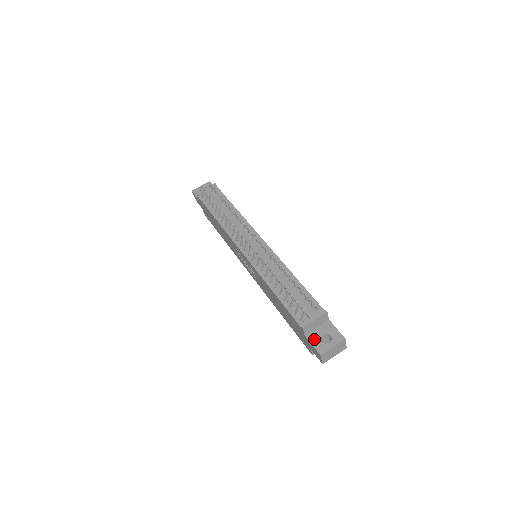
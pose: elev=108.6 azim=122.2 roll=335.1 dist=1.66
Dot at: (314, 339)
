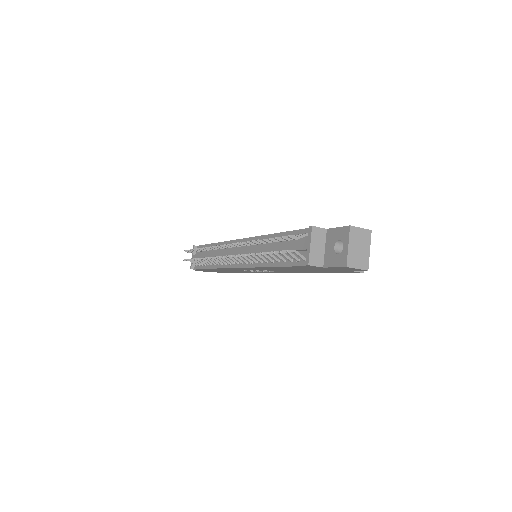
Dot at: (331, 261)
